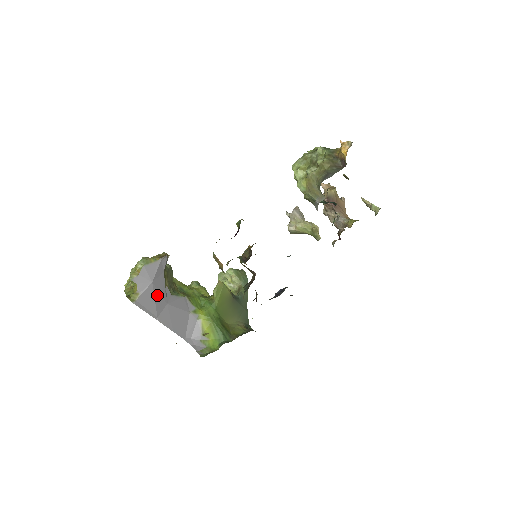
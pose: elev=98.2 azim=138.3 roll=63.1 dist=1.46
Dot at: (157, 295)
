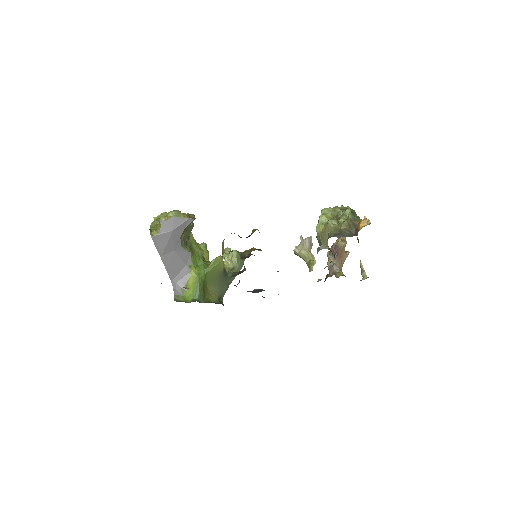
Dot at: (171, 241)
